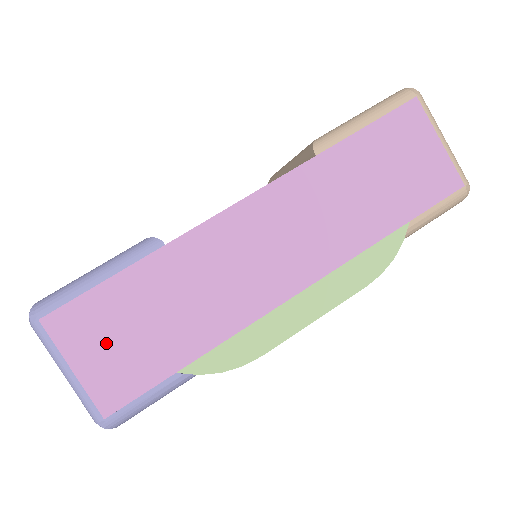
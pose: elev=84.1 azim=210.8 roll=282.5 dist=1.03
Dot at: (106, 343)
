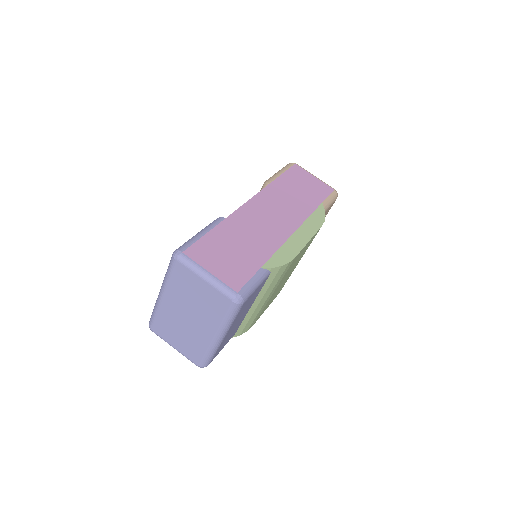
Dot at: (220, 259)
